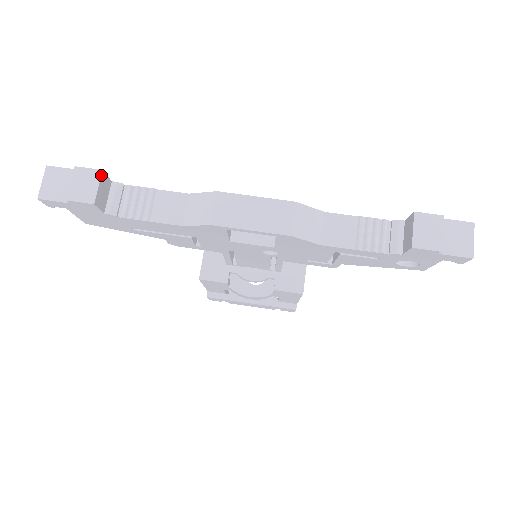
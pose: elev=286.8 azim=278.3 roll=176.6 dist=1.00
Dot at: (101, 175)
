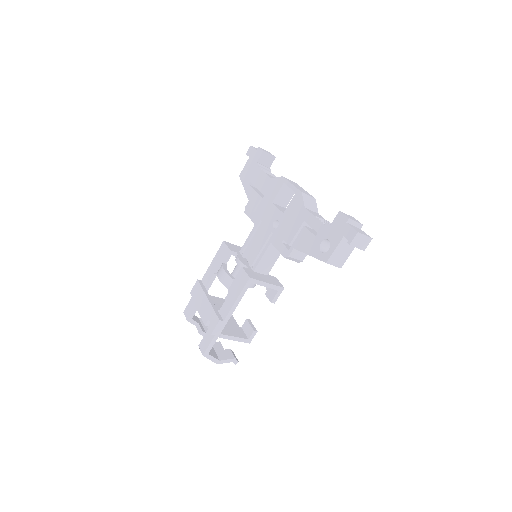
Dot at: (274, 156)
